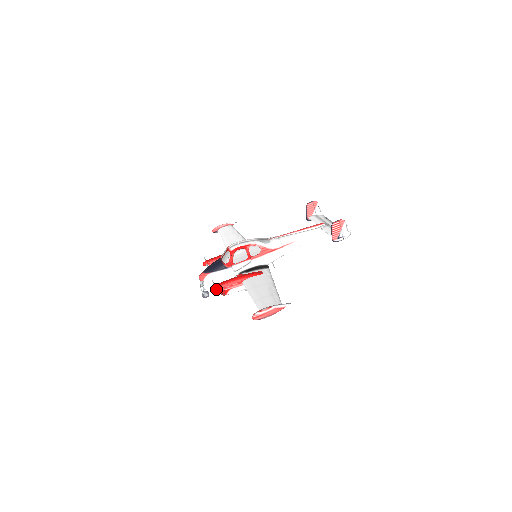
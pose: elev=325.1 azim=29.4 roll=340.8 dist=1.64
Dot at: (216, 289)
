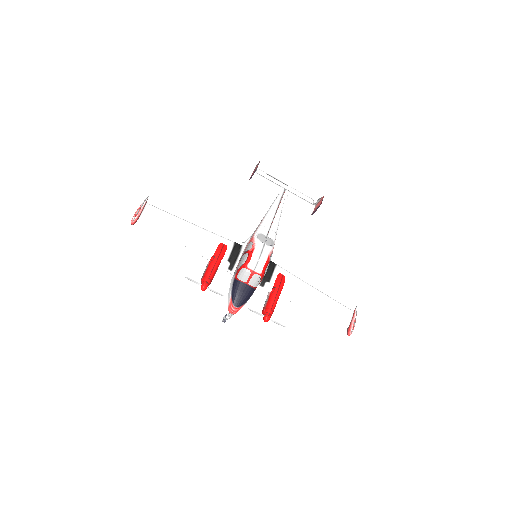
Dot at: (271, 319)
